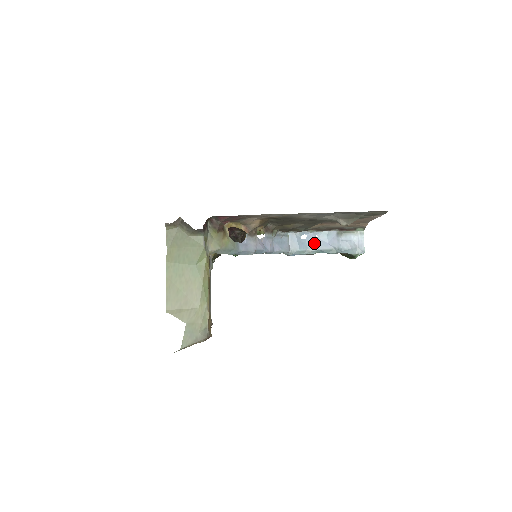
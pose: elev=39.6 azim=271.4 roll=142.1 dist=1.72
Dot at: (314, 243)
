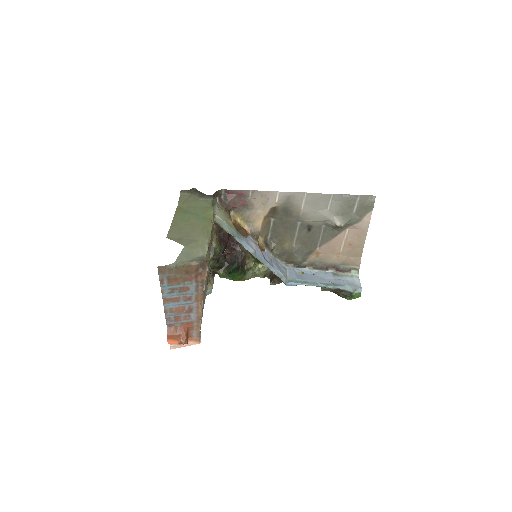
Dot at: (311, 278)
